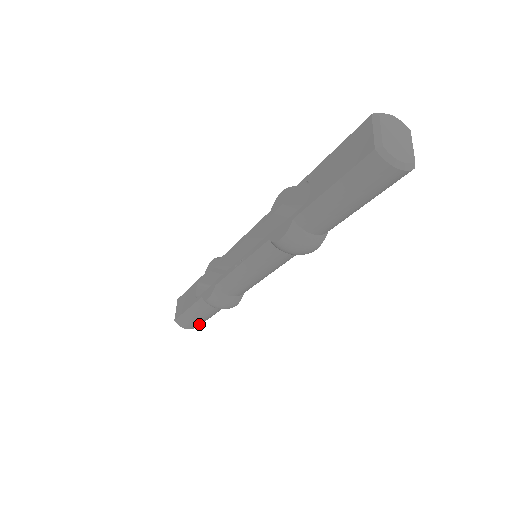
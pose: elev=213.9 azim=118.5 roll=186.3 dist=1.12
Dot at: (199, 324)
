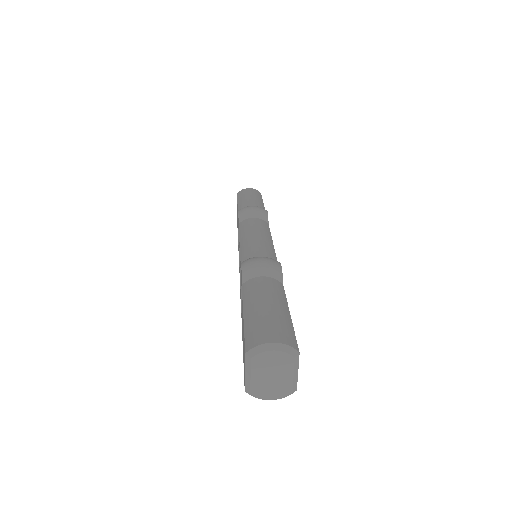
Dot at: occluded
